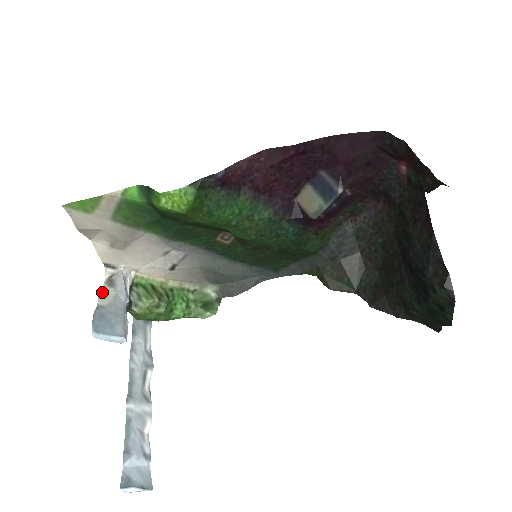
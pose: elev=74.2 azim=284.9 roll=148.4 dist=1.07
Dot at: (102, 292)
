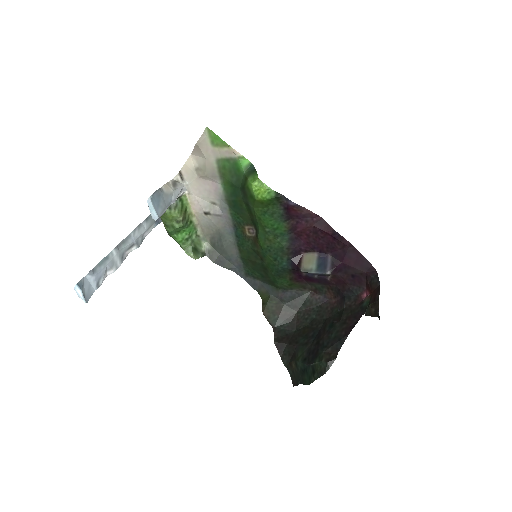
Dot at: (168, 184)
